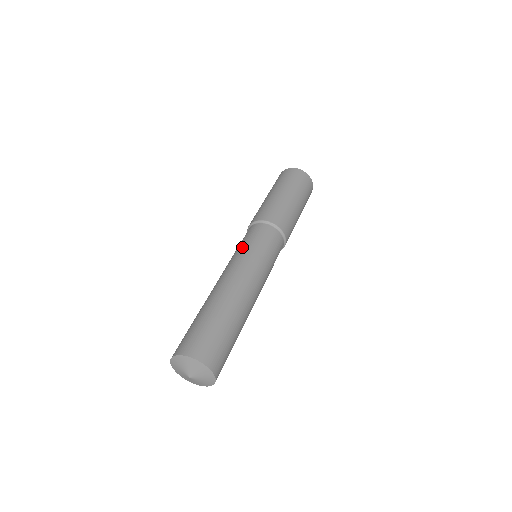
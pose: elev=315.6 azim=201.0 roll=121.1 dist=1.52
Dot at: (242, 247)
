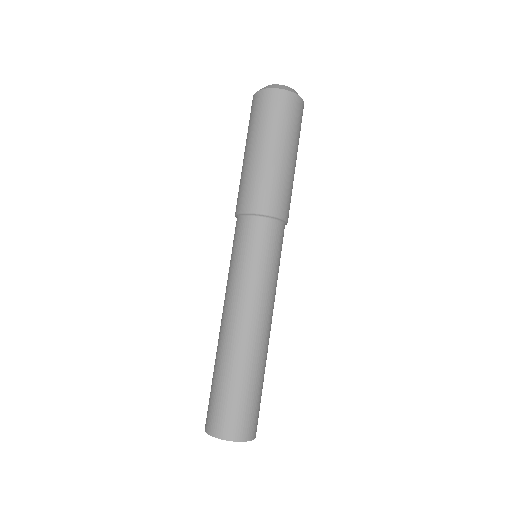
Dot at: (262, 267)
